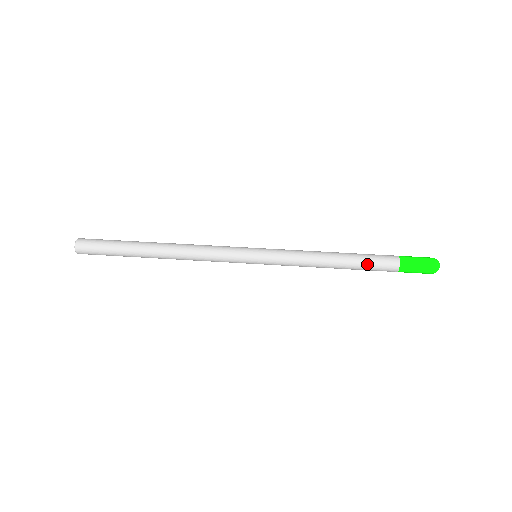
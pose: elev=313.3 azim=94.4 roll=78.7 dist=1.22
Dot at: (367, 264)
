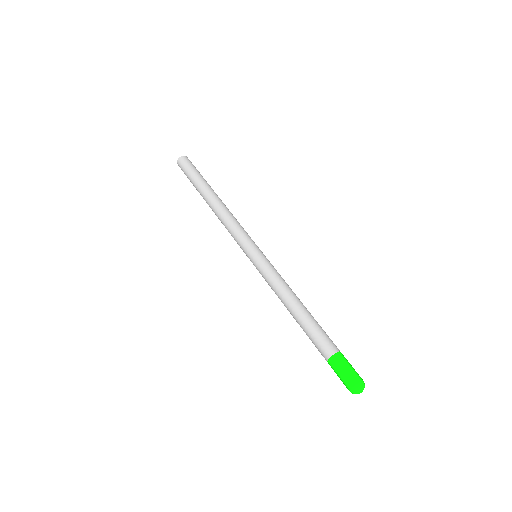
Dot at: (313, 329)
